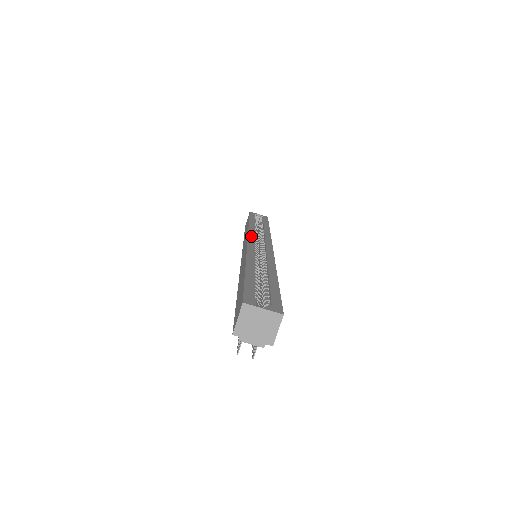
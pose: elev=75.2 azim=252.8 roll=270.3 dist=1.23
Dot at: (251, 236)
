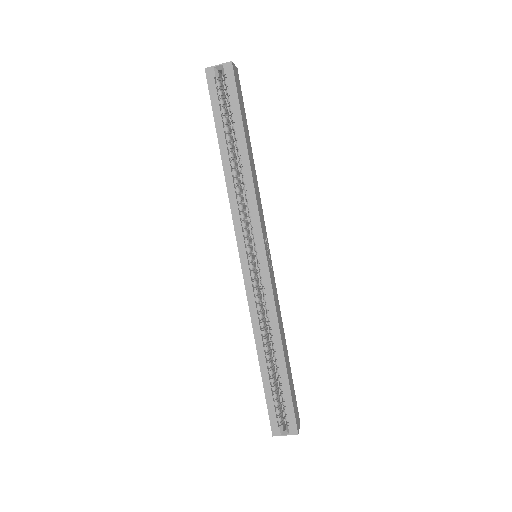
Dot at: (240, 242)
